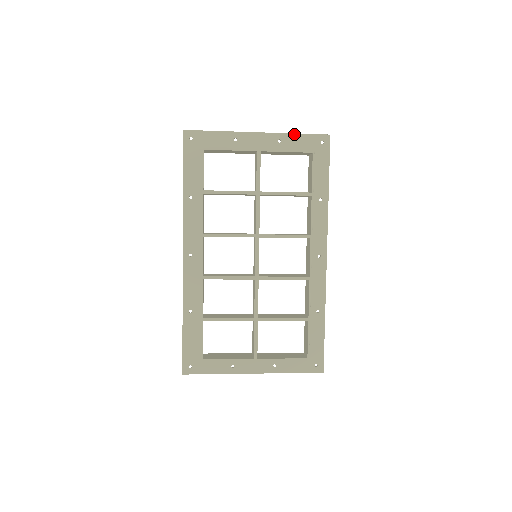
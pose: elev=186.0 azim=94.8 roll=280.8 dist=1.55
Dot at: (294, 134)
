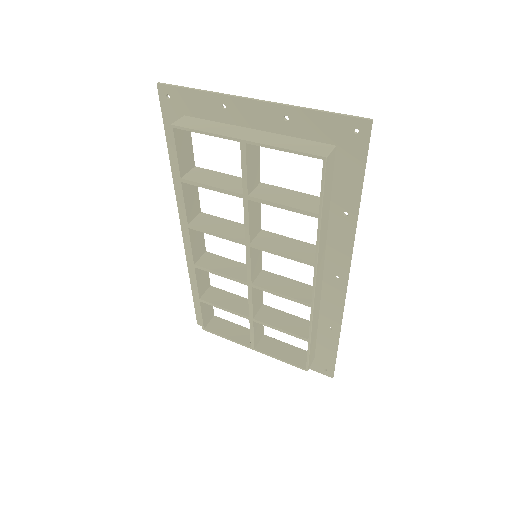
Dot at: (310, 110)
